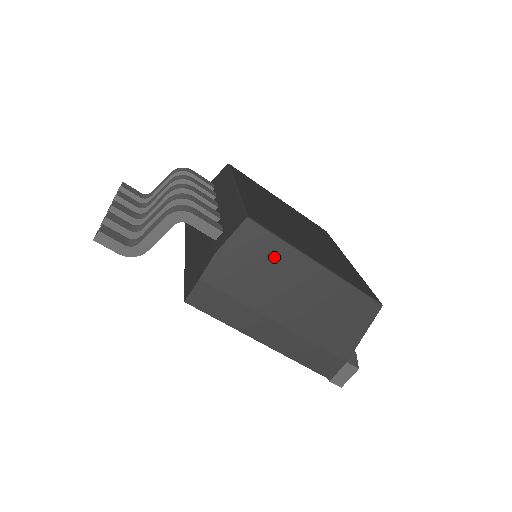
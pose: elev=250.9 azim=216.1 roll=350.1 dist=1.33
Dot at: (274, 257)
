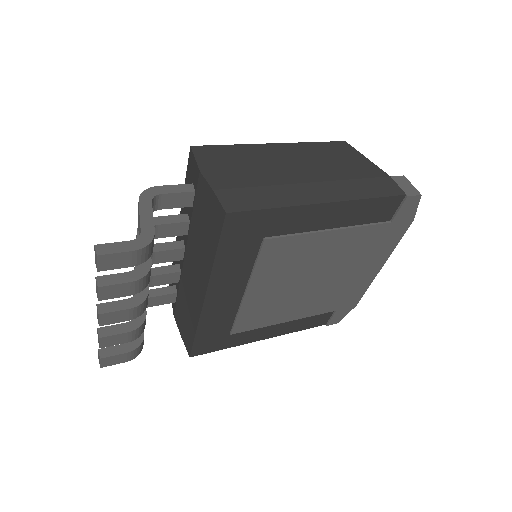
Dot at: (241, 154)
